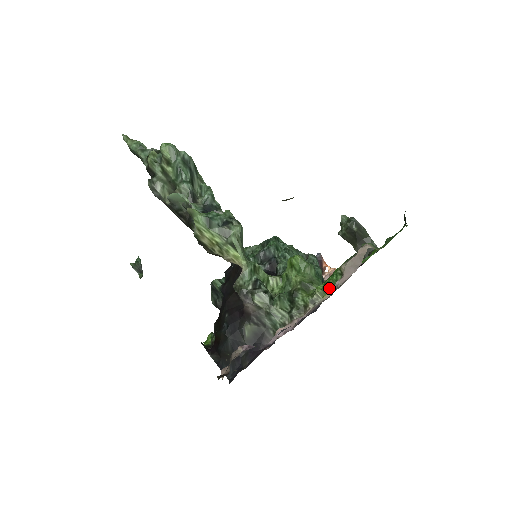
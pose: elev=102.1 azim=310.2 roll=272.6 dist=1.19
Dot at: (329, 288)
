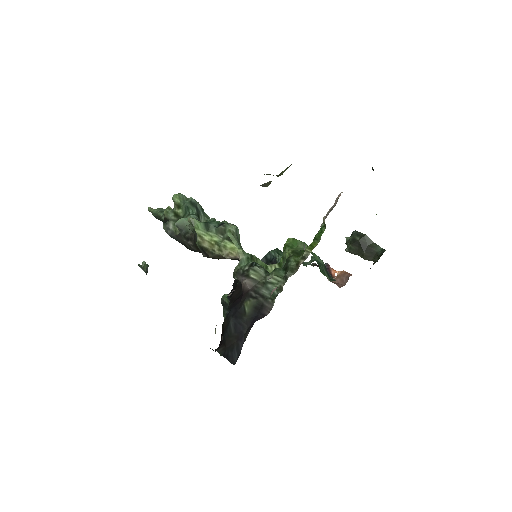
Dot at: (316, 241)
